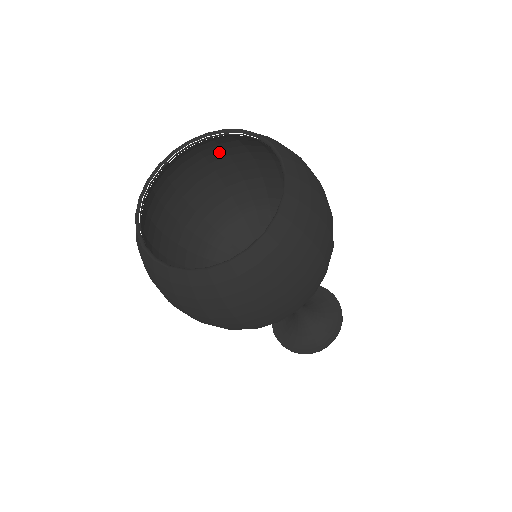
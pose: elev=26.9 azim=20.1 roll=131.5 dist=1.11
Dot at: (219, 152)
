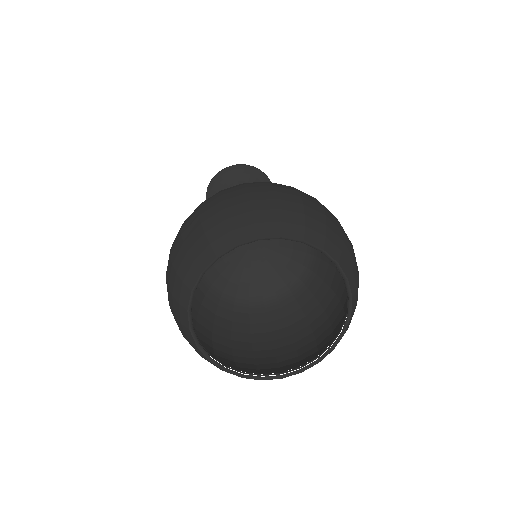
Dot at: occluded
